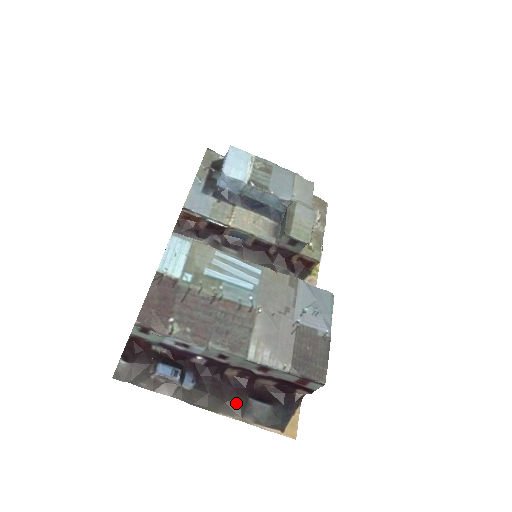
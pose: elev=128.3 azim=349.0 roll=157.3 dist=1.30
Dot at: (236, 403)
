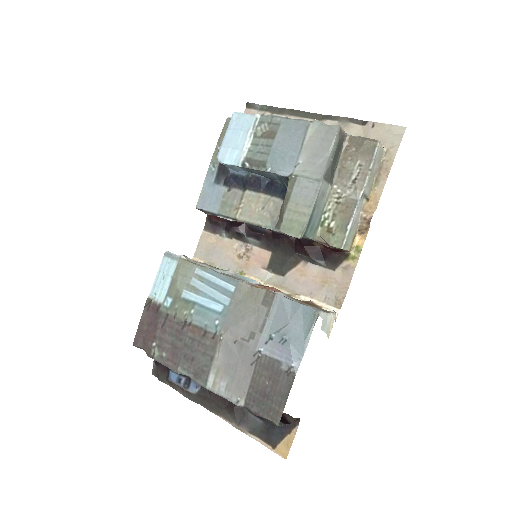
Dot at: (232, 412)
